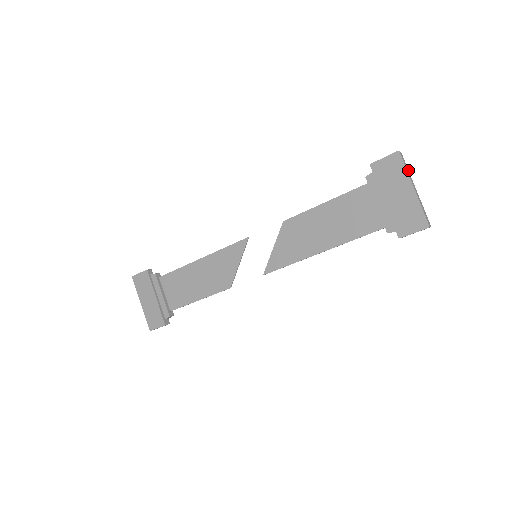
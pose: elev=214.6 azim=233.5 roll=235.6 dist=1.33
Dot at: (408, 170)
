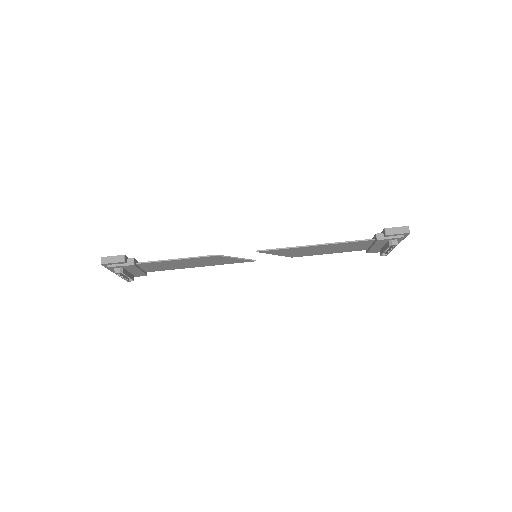
Dot at: occluded
